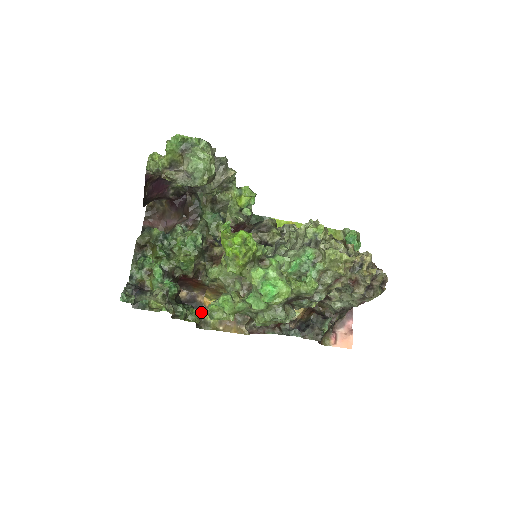
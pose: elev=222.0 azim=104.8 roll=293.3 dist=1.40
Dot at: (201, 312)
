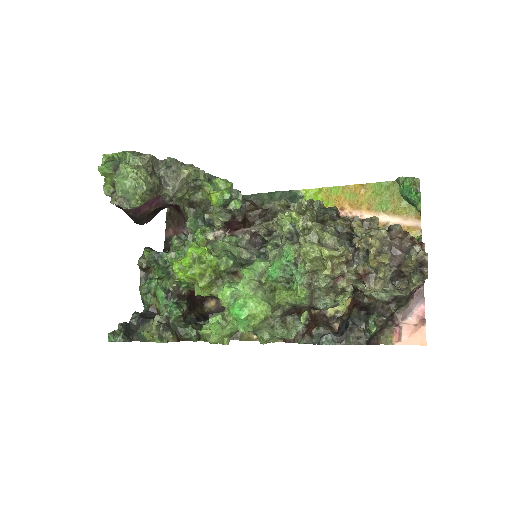
Dot at: occluded
